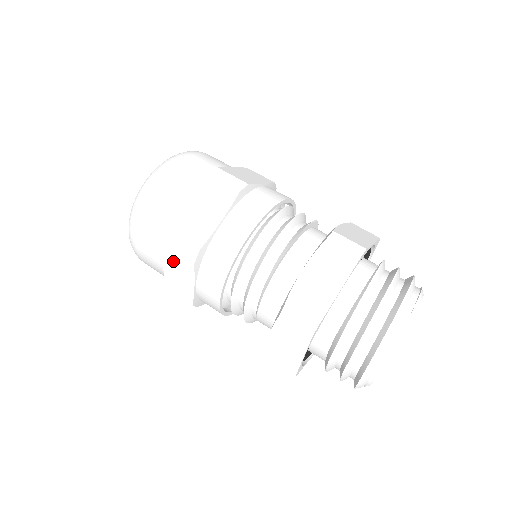
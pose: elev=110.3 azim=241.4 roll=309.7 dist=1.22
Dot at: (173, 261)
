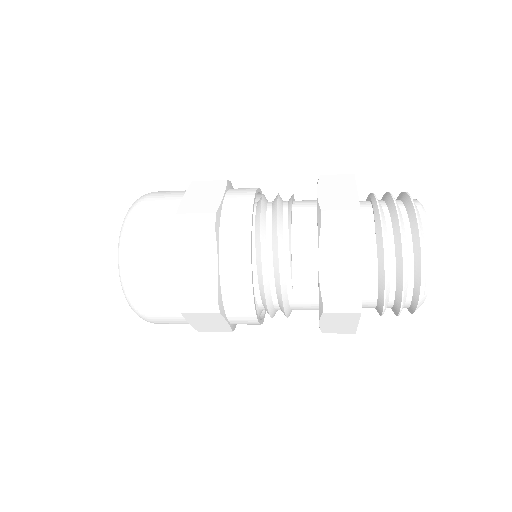
Dot at: (188, 245)
